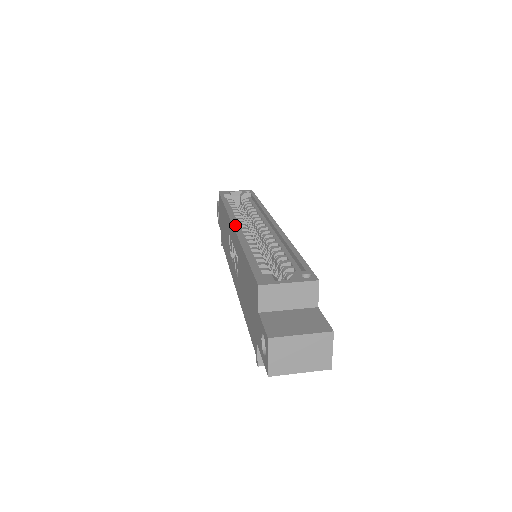
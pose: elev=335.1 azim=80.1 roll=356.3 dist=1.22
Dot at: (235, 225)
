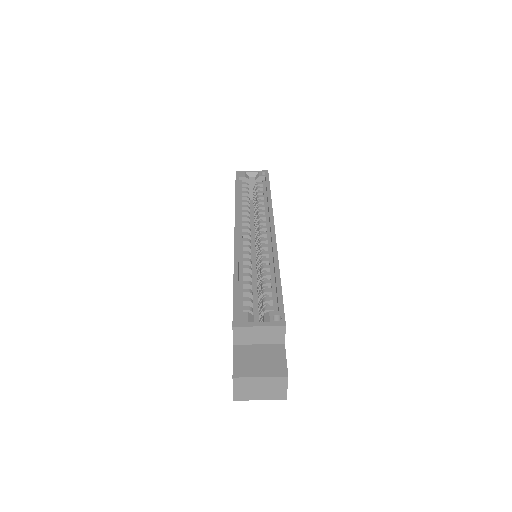
Dot at: (236, 232)
